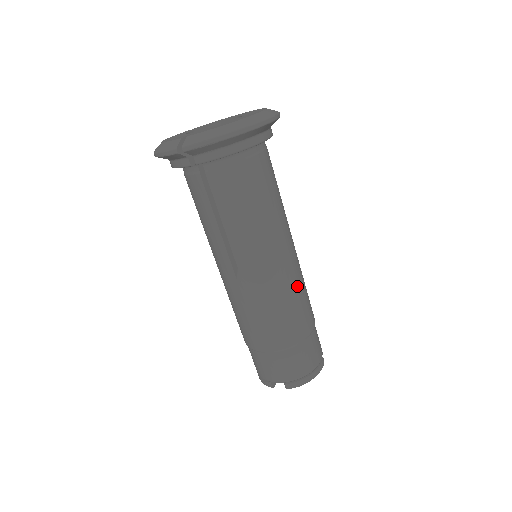
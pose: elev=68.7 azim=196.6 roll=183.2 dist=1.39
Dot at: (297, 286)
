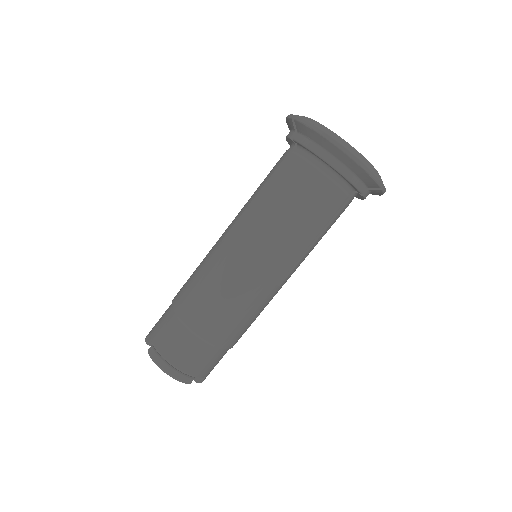
Dot at: (244, 297)
